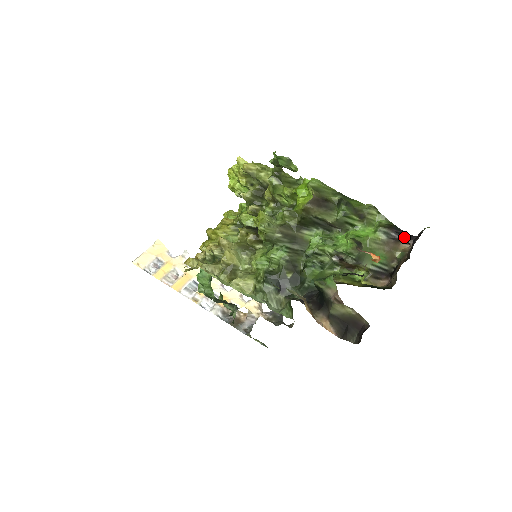
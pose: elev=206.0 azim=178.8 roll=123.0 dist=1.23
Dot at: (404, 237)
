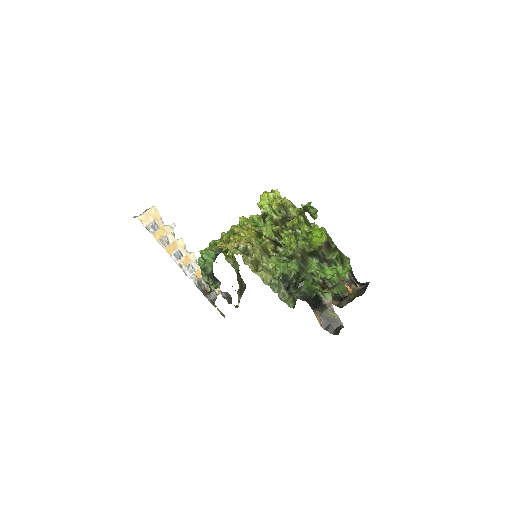
Dot at: (356, 282)
